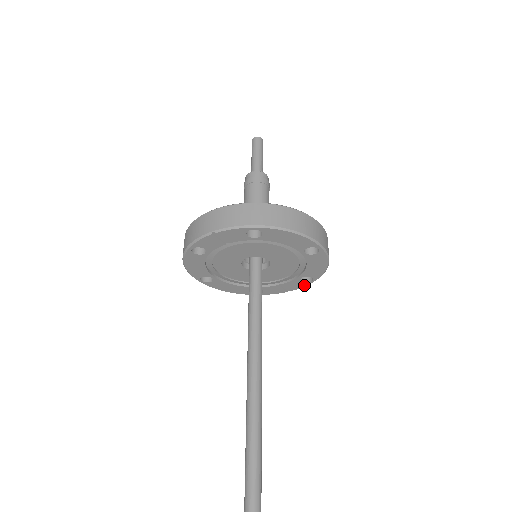
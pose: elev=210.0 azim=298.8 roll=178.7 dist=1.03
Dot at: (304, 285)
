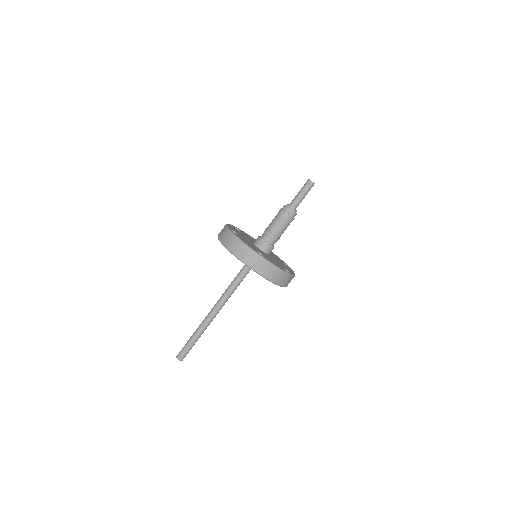
Dot at: occluded
